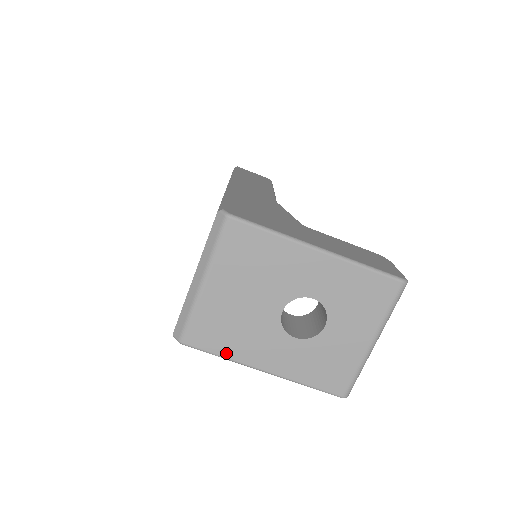
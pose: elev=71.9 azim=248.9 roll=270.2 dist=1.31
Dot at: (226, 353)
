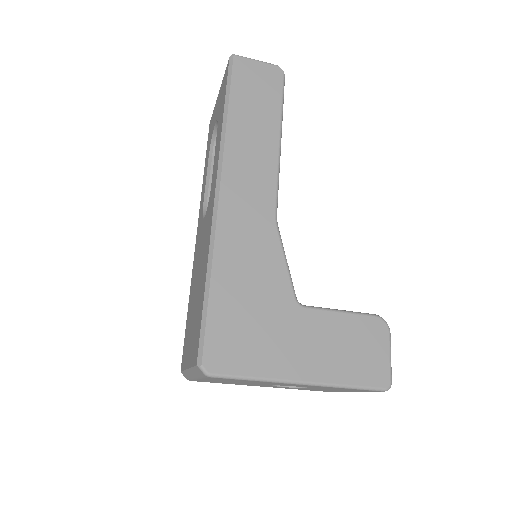
Dot at: occluded
